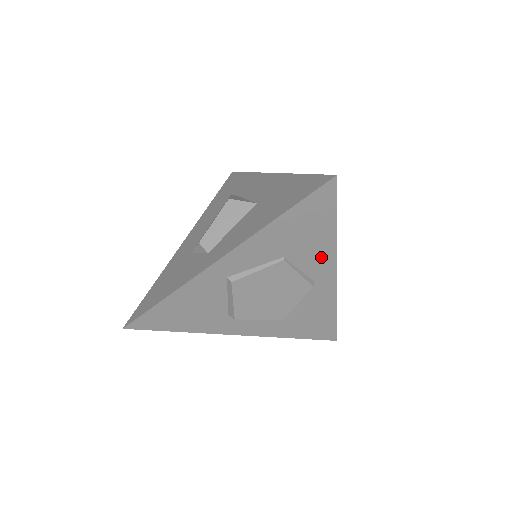
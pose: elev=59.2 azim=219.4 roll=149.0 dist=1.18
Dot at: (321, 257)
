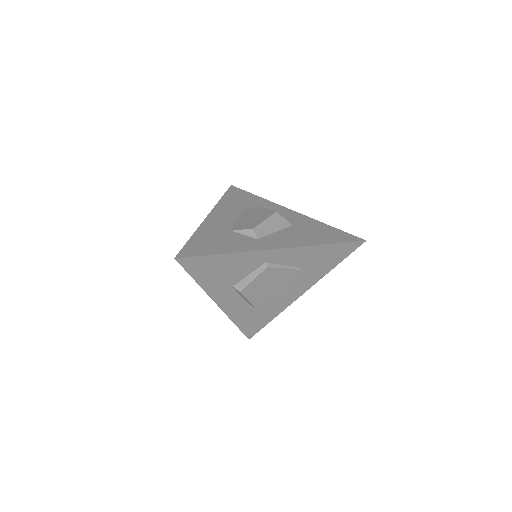
Dot at: (310, 279)
